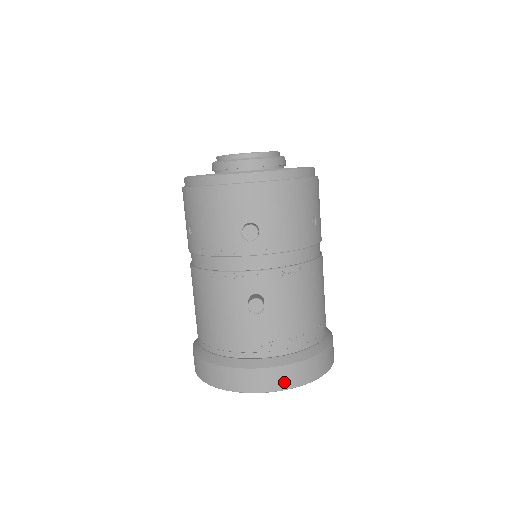
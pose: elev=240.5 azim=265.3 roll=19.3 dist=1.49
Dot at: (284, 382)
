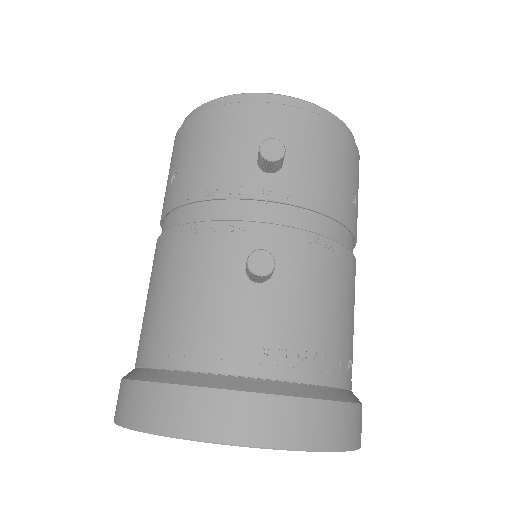
Dot at: (284, 431)
